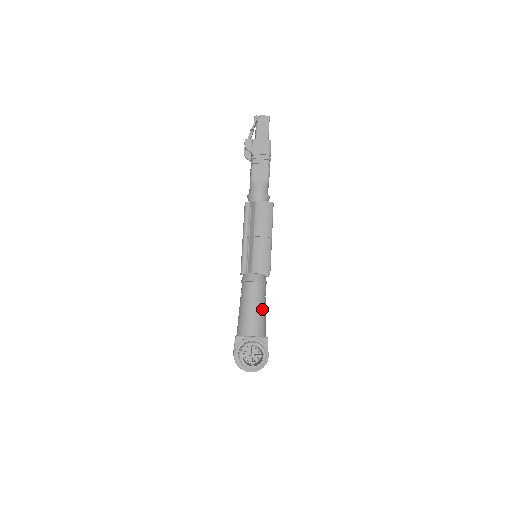
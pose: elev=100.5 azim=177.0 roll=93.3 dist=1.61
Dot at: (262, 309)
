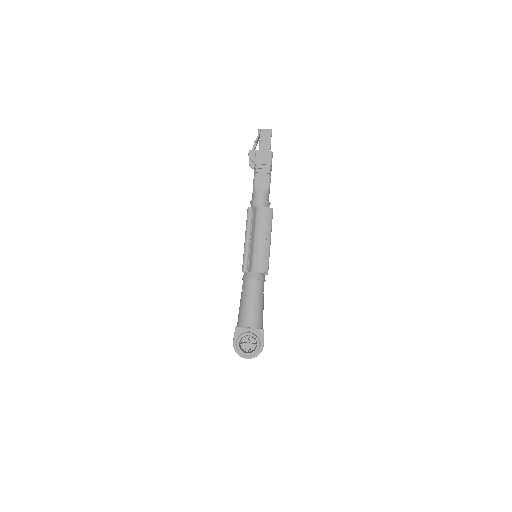
Dot at: (260, 303)
